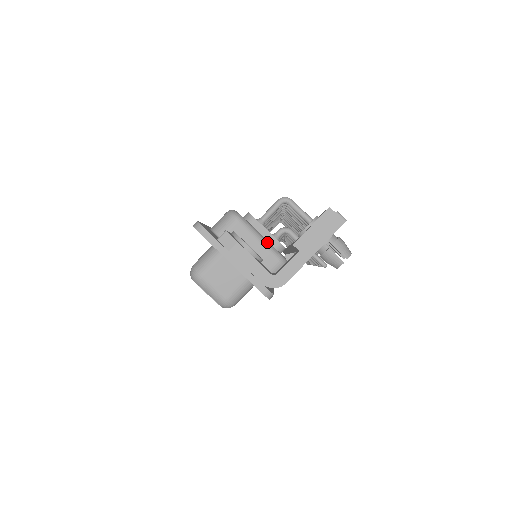
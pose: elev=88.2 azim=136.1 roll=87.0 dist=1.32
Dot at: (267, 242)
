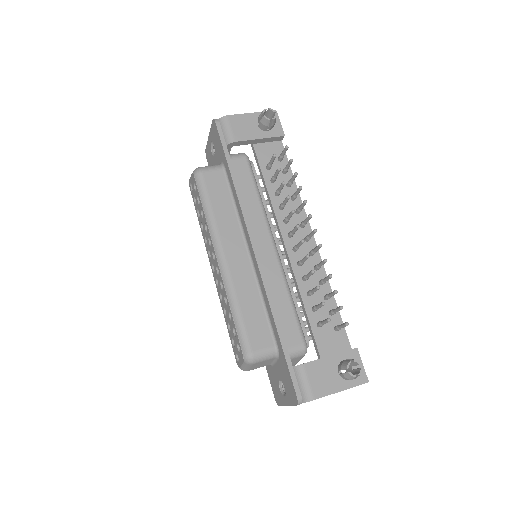
Dot at: occluded
